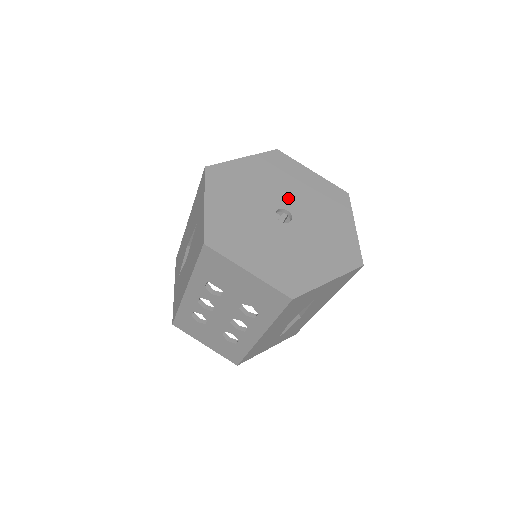
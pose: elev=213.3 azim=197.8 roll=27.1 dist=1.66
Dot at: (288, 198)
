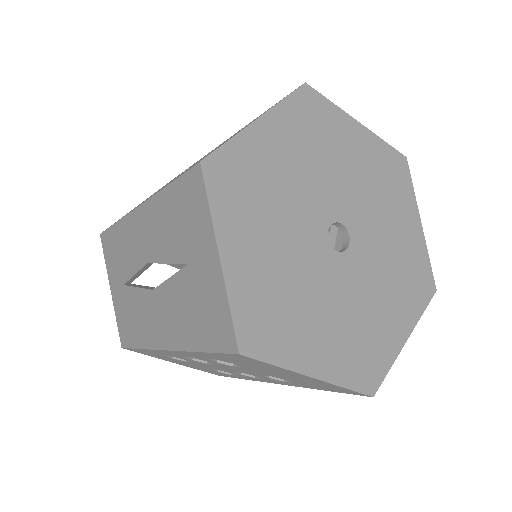
Dot at: (338, 196)
